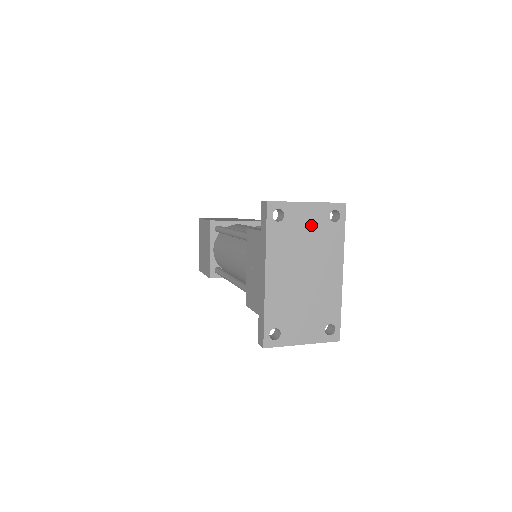
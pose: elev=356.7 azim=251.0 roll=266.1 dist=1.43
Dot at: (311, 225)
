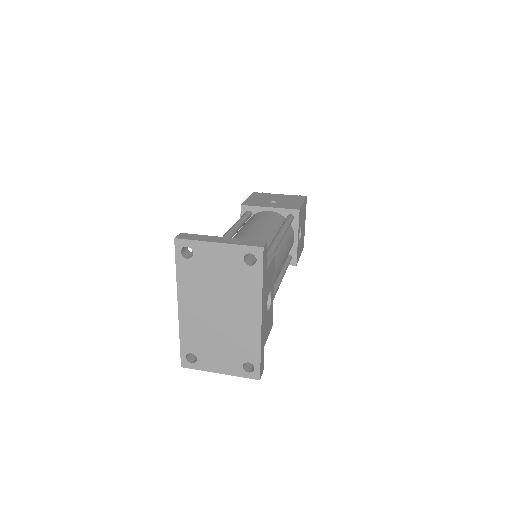
Dot at: (223, 266)
